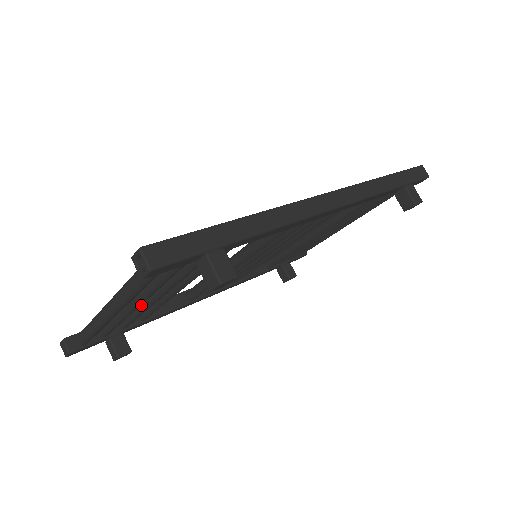
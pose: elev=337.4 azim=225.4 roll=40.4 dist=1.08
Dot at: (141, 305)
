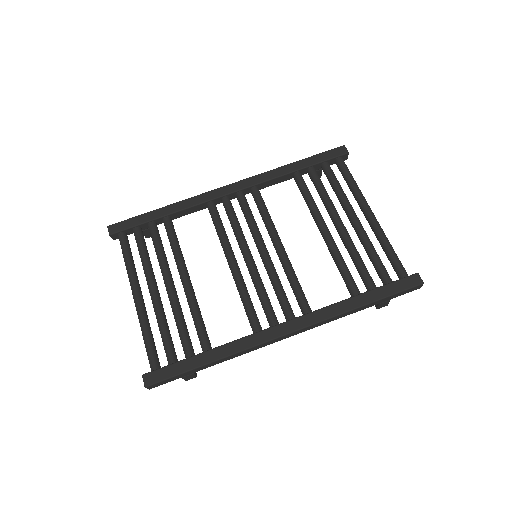
Dot at: occluded
